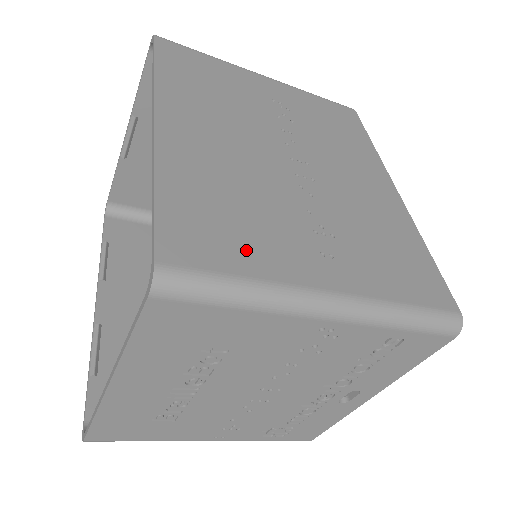
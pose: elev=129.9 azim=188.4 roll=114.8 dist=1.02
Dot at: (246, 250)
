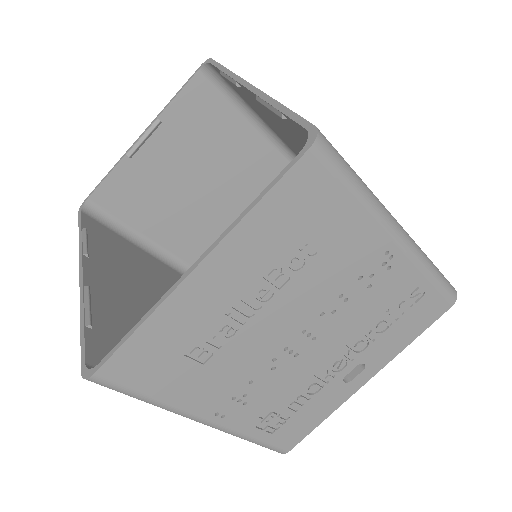
Dot at: occluded
